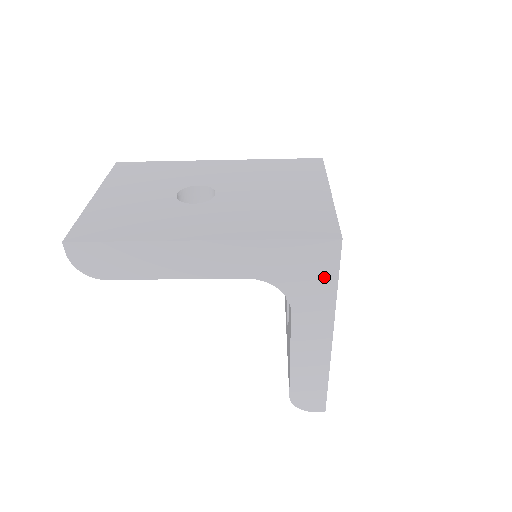
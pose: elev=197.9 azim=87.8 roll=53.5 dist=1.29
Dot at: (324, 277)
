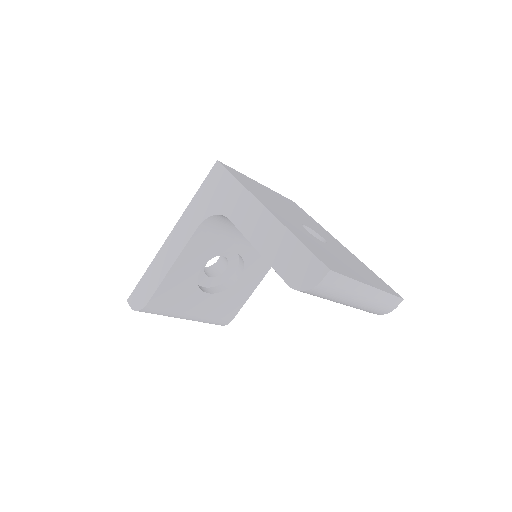
Dot at: (226, 183)
